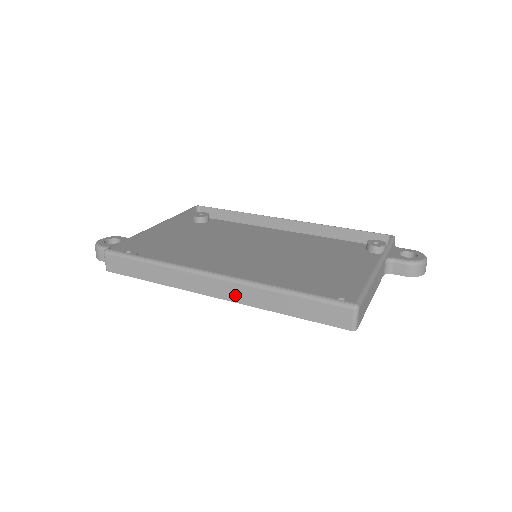
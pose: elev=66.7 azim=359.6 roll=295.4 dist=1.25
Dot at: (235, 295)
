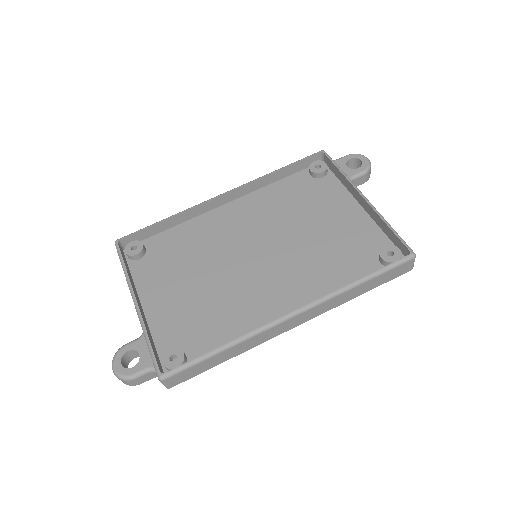
Dot at: (316, 313)
